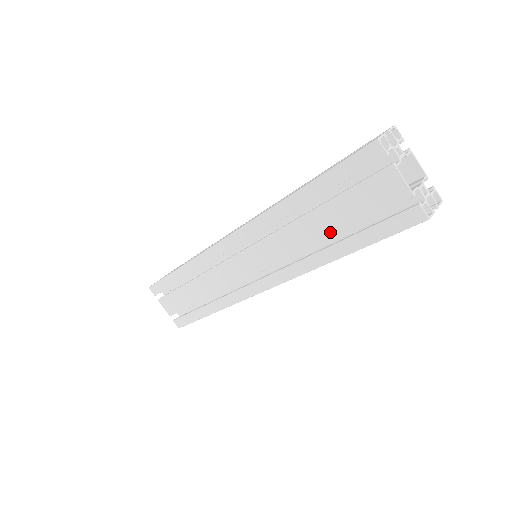
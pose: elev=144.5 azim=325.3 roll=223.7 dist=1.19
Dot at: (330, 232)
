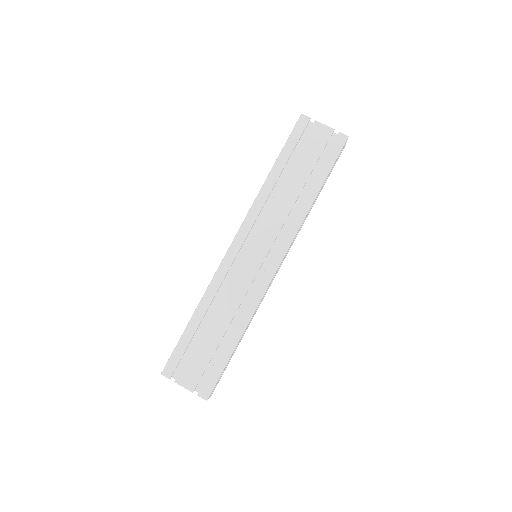
Dot at: (302, 182)
